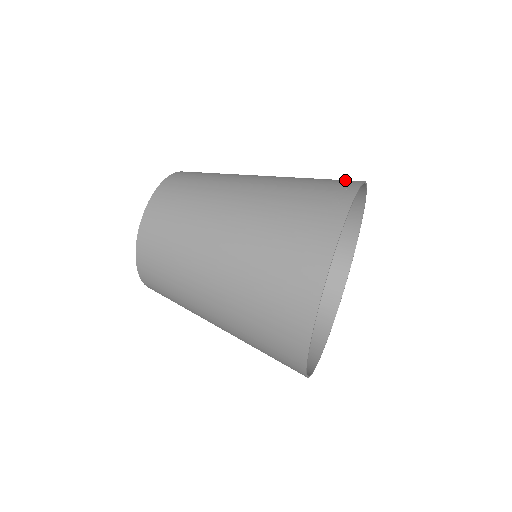
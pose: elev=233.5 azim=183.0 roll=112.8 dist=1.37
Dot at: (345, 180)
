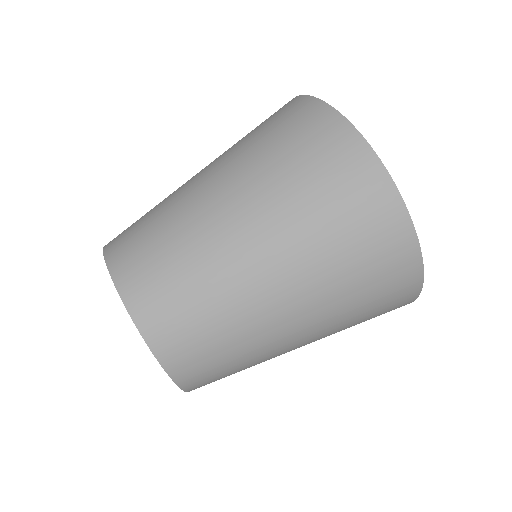
Dot at: occluded
